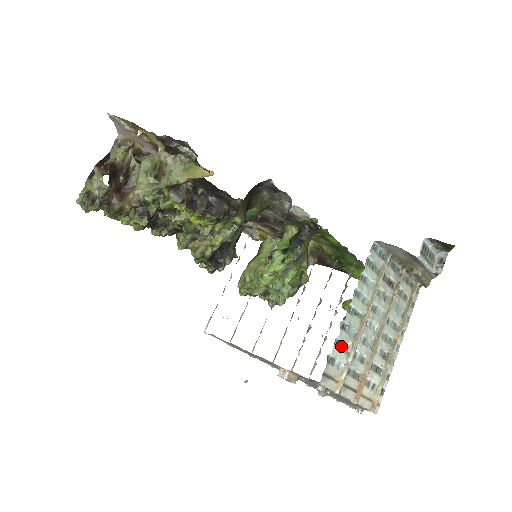
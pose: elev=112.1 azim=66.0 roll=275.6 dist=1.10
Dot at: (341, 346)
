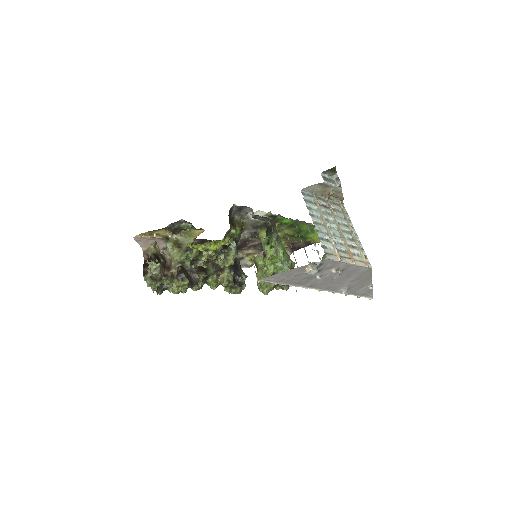
Dot at: (324, 239)
